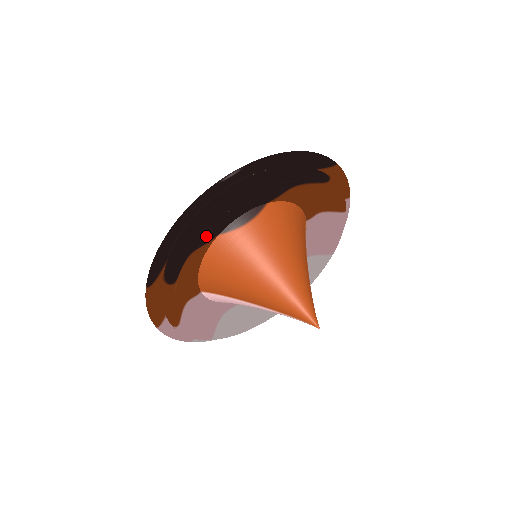
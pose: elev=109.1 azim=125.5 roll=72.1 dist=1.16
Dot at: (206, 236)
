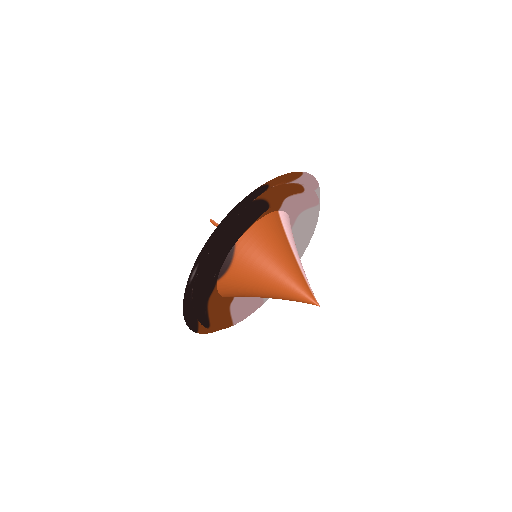
Dot at: (209, 290)
